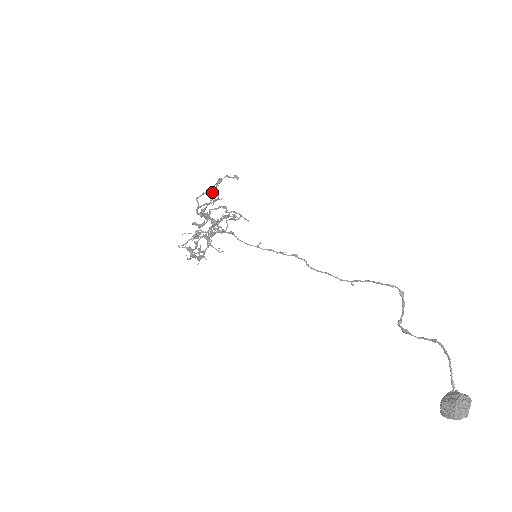
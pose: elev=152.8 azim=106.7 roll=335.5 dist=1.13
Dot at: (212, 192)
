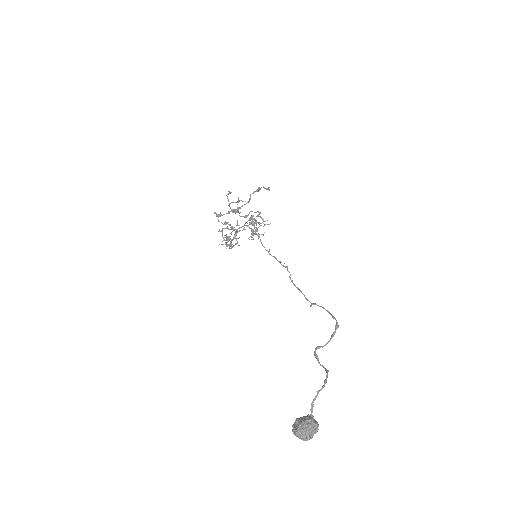
Dot at: (250, 196)
